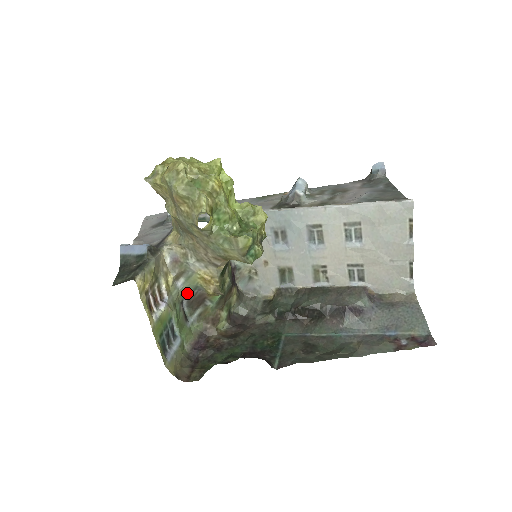
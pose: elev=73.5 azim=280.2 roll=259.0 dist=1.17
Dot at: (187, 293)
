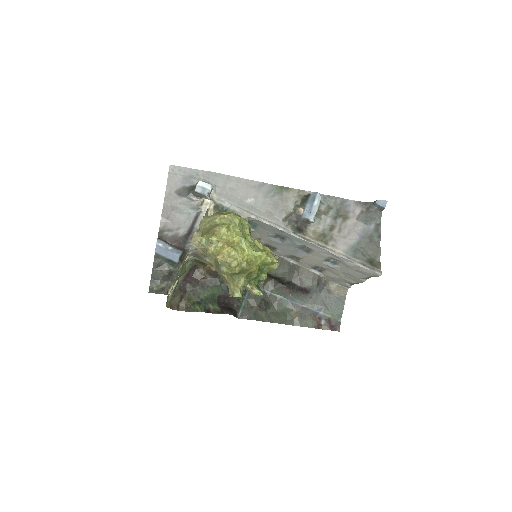
Dot at: occluded
